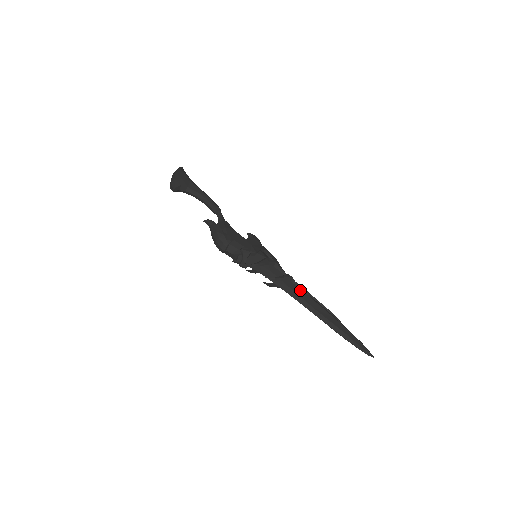
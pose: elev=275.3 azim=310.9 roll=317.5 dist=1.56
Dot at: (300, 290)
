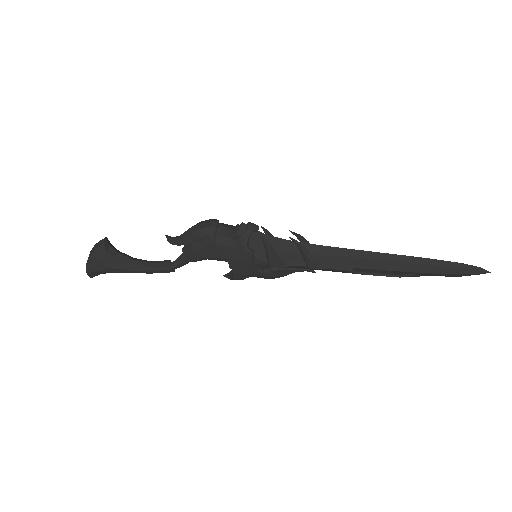
Dot at: occluded
